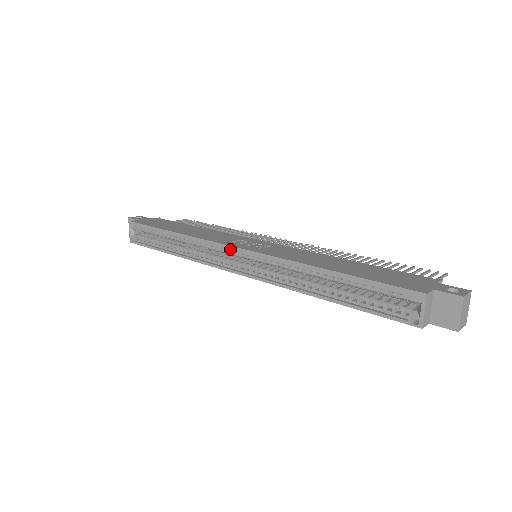
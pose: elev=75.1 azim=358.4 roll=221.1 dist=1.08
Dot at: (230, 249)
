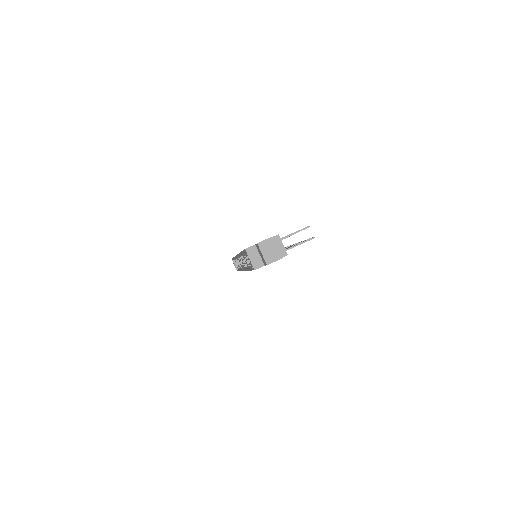
Dot at: occluded
